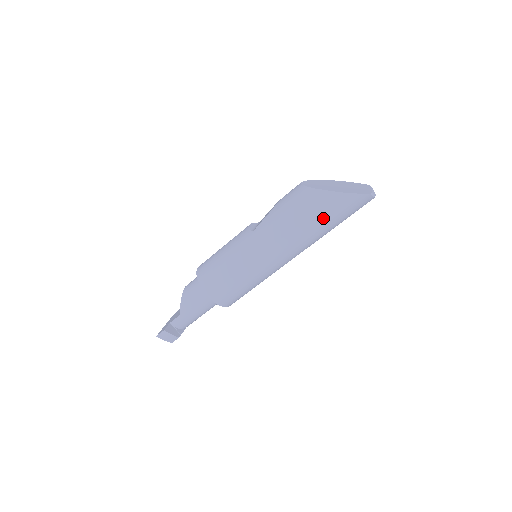
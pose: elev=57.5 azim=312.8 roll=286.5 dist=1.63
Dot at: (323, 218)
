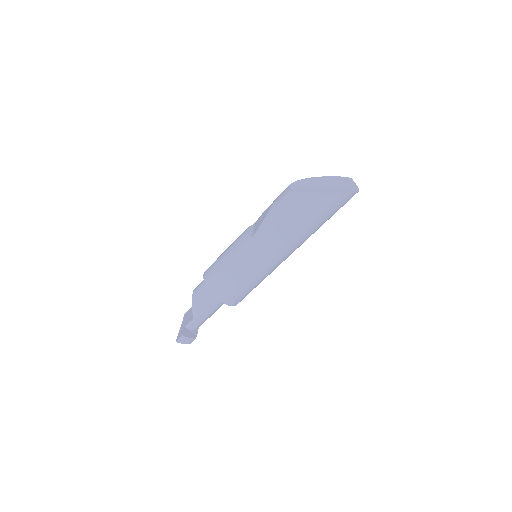
Dot at: (316, 218)
